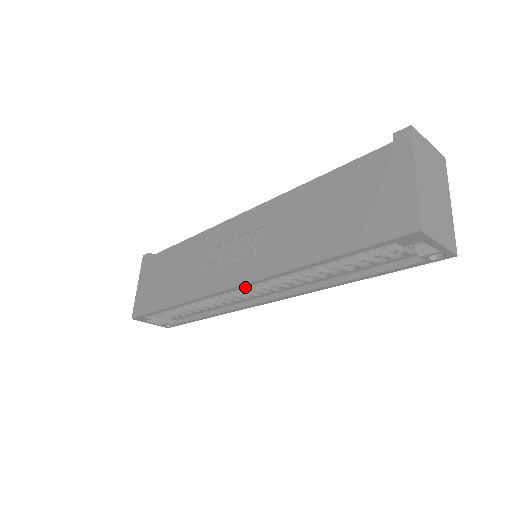
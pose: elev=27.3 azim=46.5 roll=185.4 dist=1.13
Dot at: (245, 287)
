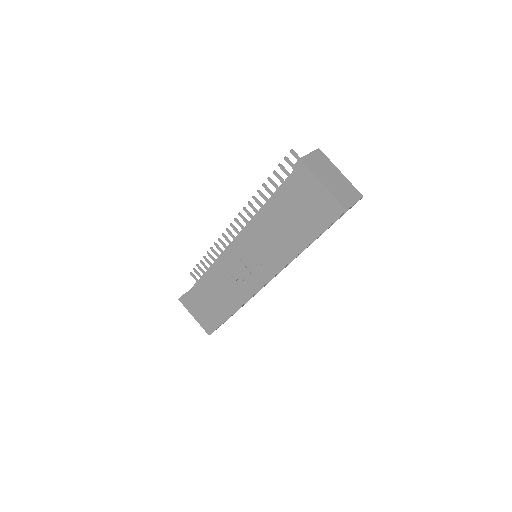
Dot at: occluded
